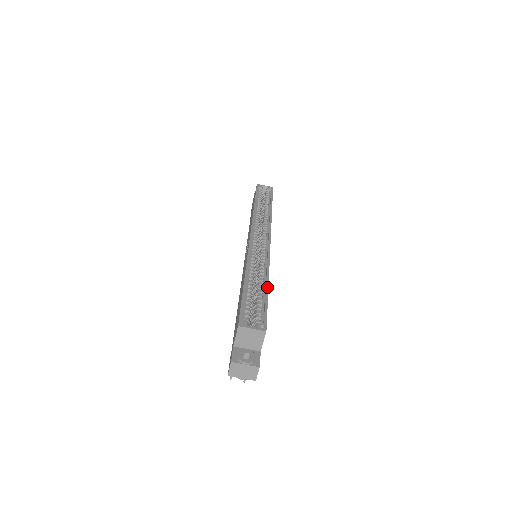
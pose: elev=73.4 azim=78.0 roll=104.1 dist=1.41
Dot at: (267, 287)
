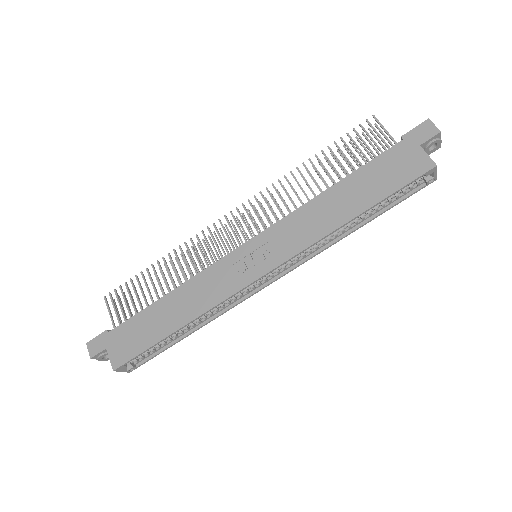
Dot at: occluded
